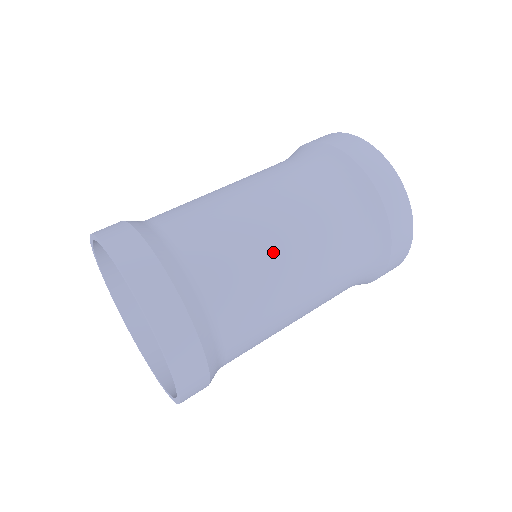
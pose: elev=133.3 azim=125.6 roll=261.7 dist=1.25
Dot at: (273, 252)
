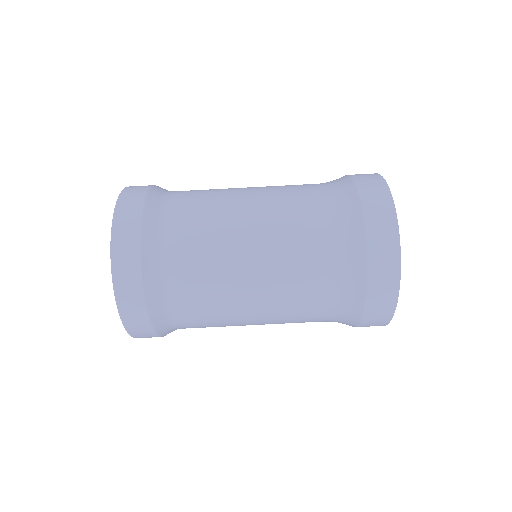
Dot at: (237, 263)
